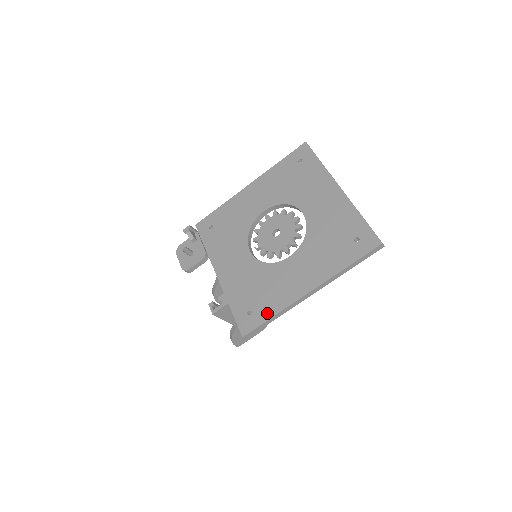
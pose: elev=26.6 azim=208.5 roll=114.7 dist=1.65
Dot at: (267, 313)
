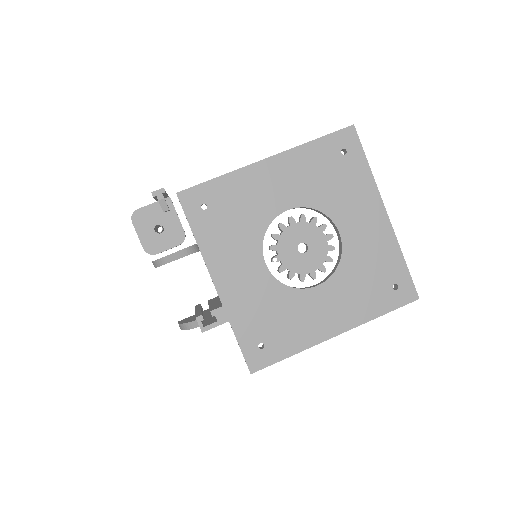
Dot at: (284, 351)
